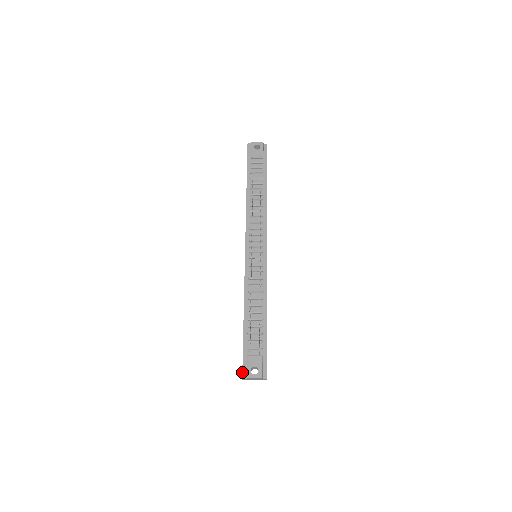
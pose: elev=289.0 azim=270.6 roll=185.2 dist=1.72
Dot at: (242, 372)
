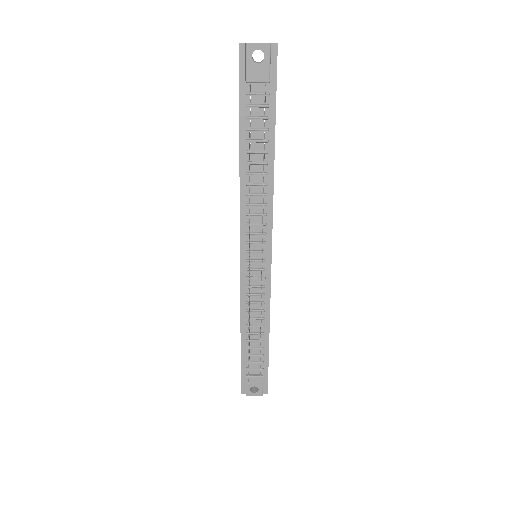
Dot at: occluded
